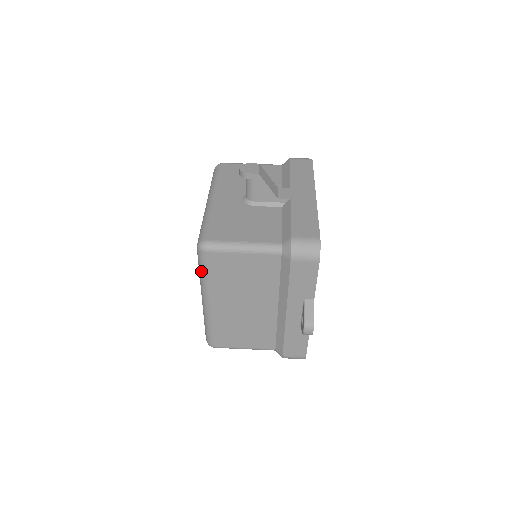
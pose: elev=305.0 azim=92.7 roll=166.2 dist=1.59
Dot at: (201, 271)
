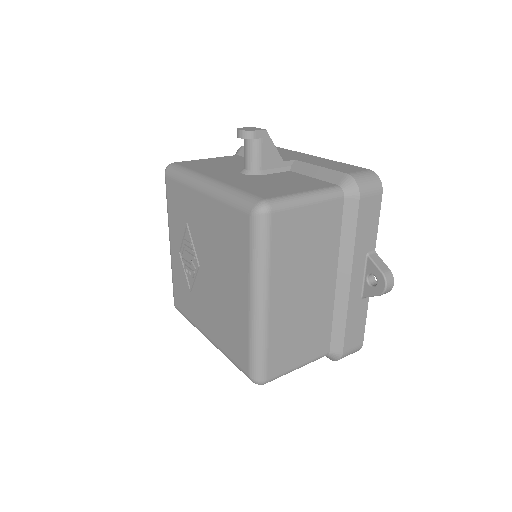
Dot at: (259, 251)
